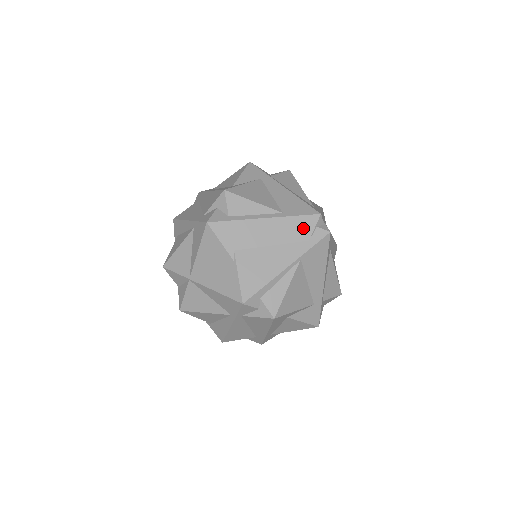
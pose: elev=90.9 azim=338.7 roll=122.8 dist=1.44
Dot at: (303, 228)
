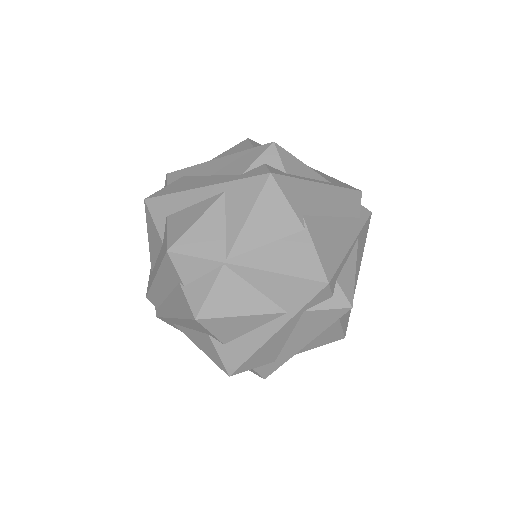
Dot at: (353, 203)
